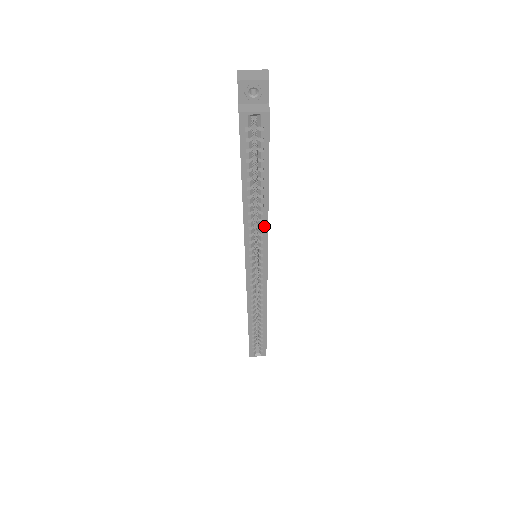
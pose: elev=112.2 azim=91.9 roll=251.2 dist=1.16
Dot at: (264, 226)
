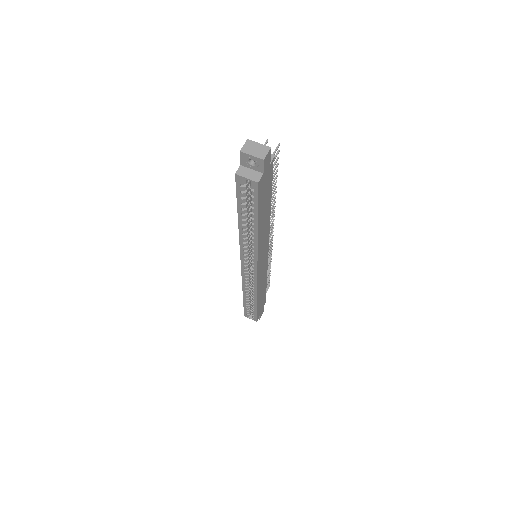
Dot at: (255, 246)
